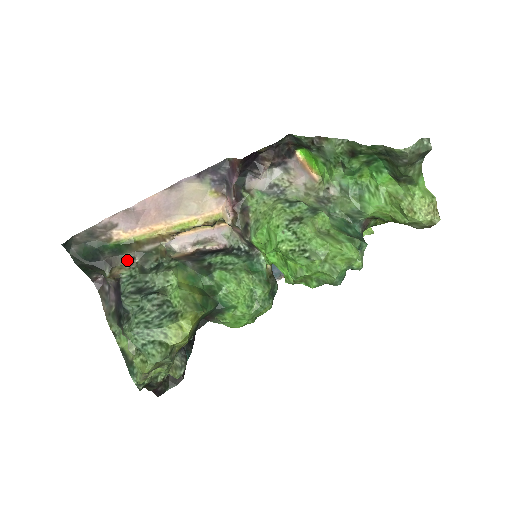
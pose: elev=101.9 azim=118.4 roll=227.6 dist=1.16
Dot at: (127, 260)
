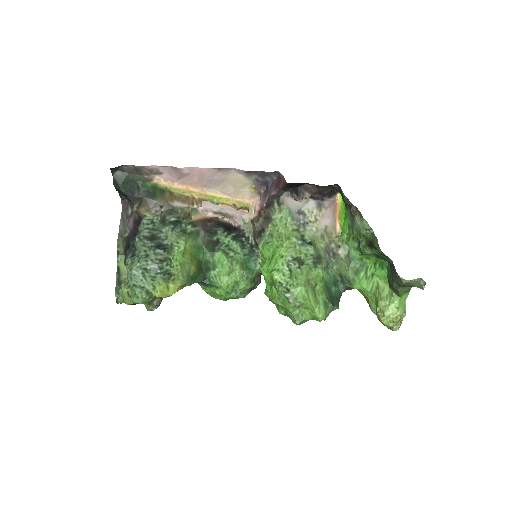
Dot at: (155, 206)
